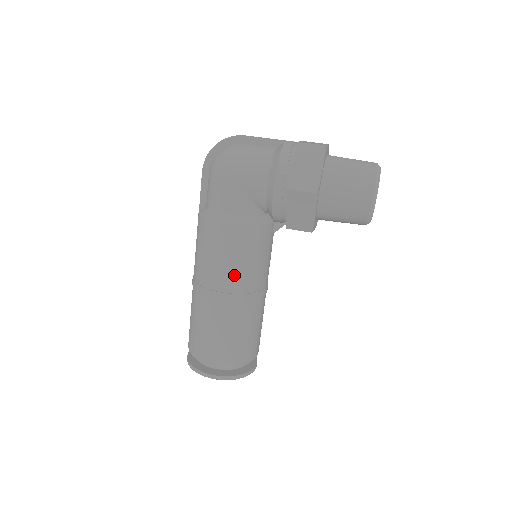
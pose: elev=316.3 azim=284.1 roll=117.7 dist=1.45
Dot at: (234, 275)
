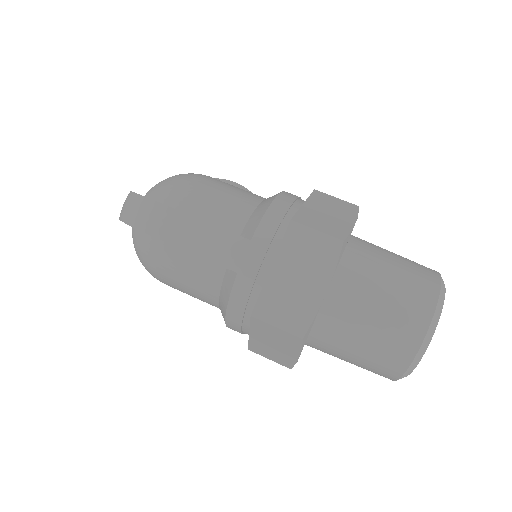
Dot at: occluded
